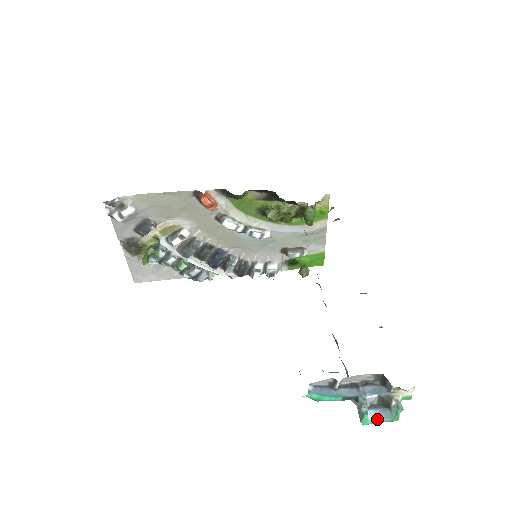
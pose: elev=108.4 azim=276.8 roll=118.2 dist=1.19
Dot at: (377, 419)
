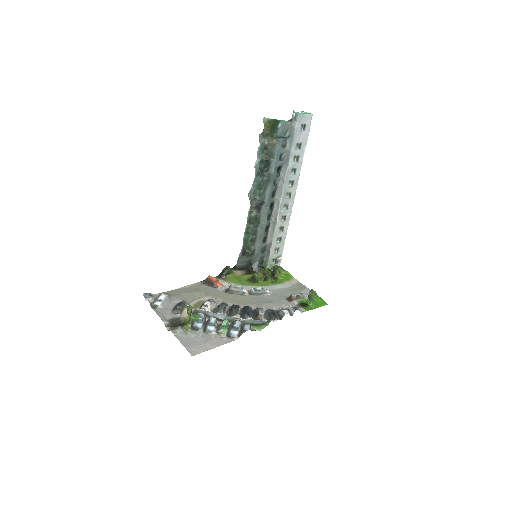
Dot at: (303, 114)
